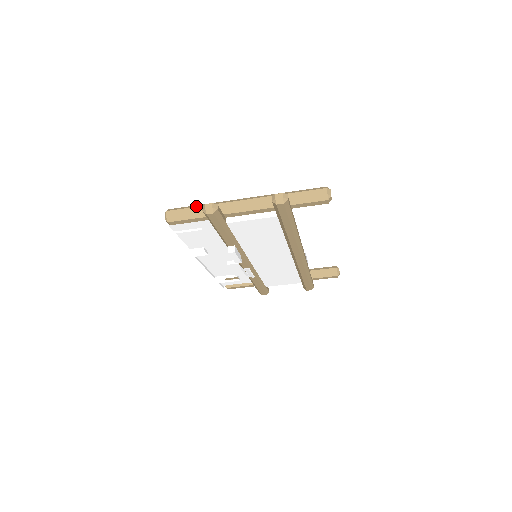
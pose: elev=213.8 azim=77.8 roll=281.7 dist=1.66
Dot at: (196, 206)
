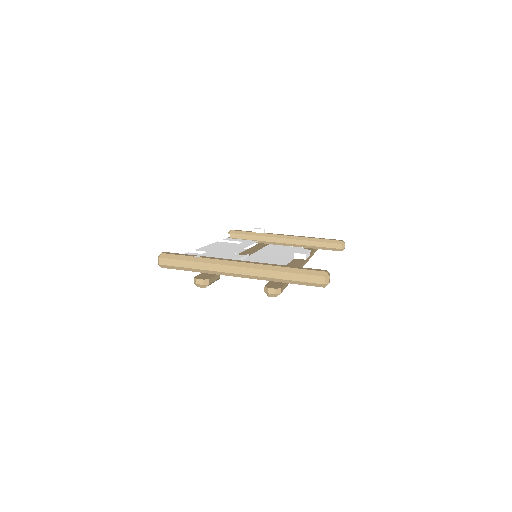
Dot at: (189, 260)
